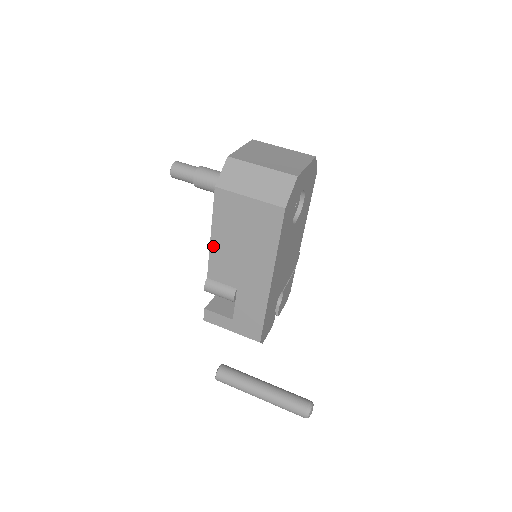
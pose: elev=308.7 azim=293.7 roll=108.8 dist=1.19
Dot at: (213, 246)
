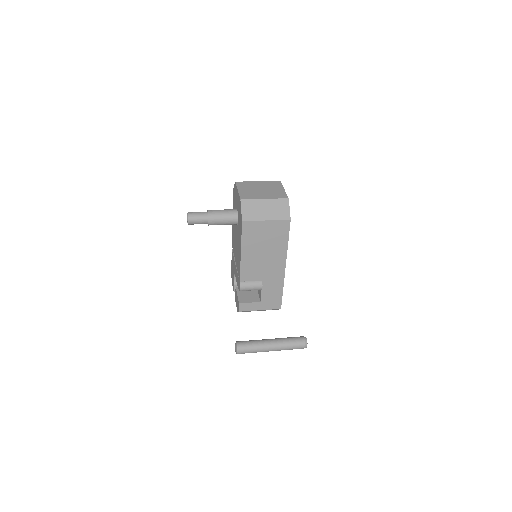
Dot at: (243, 259)
